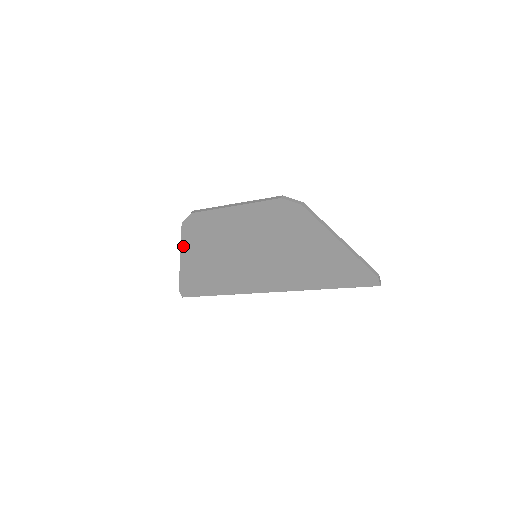
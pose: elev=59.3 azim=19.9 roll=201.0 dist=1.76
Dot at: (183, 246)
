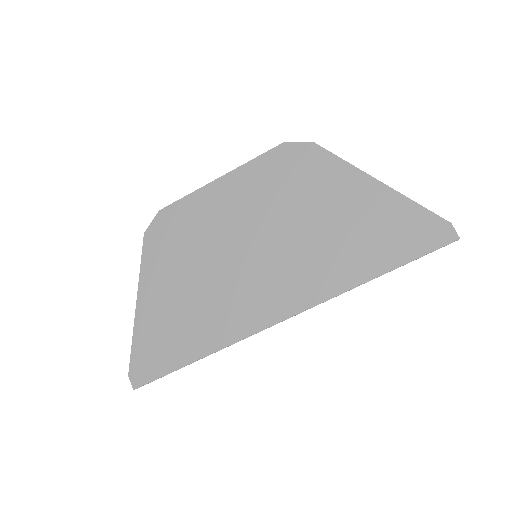
Dot at: (143, 275)
